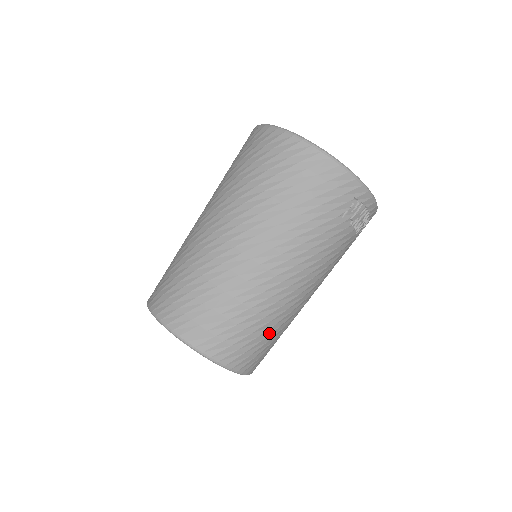
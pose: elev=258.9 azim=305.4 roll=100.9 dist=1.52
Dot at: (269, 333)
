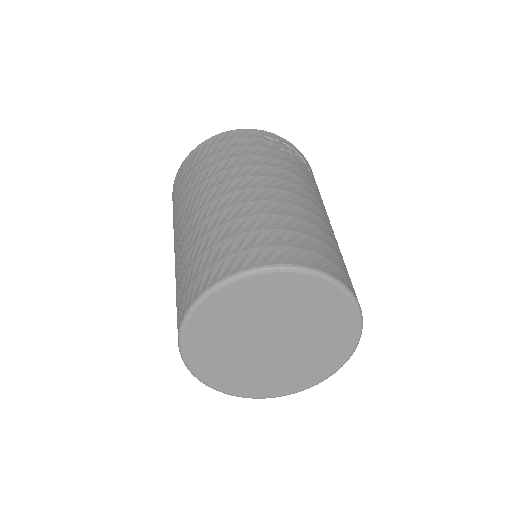
Dot at: (311, 231)
